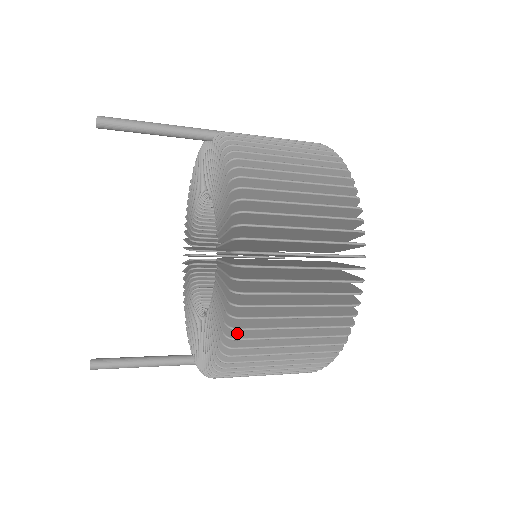
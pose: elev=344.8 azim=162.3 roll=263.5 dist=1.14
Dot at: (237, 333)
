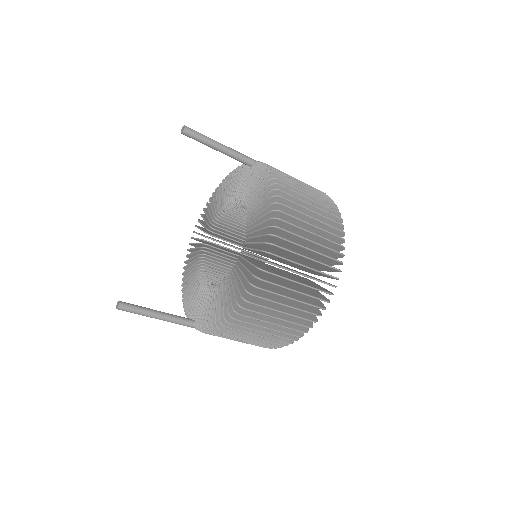
Dot at: (254, 292)
